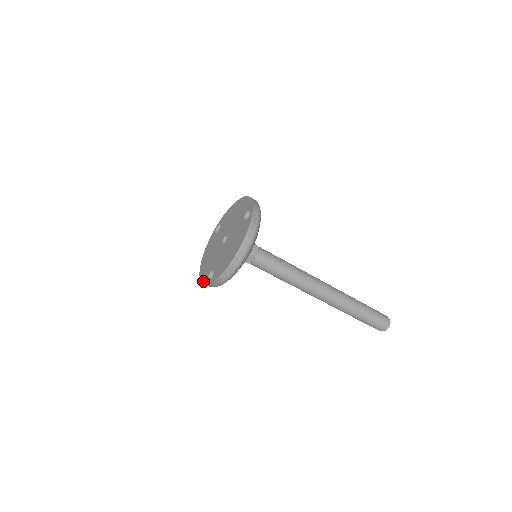
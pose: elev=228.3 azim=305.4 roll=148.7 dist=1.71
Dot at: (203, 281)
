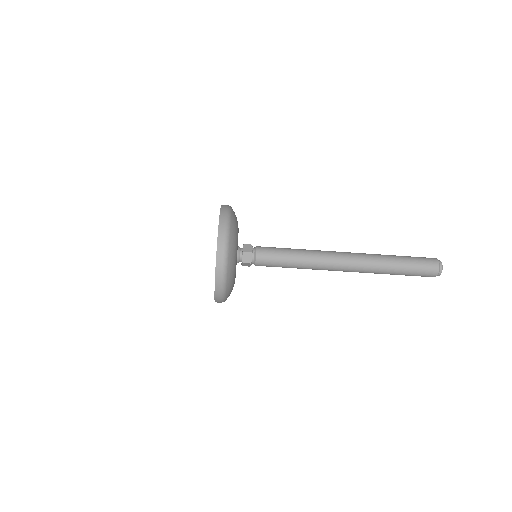
Dot at: (214, 296)
